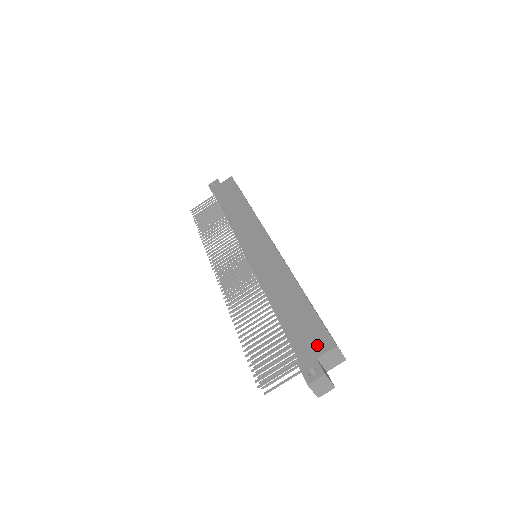
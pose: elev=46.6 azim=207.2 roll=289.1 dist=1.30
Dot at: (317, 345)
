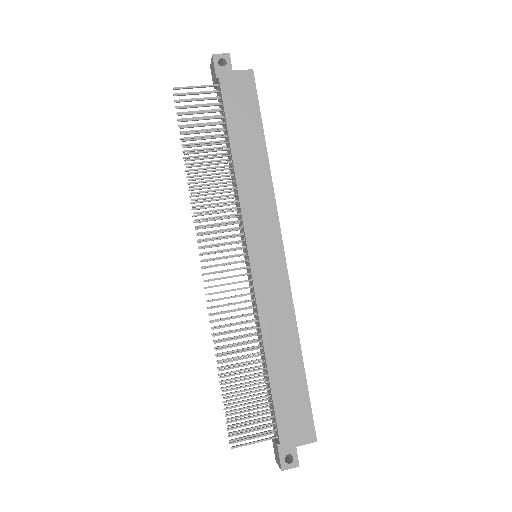
Dot at: (301, 433)
